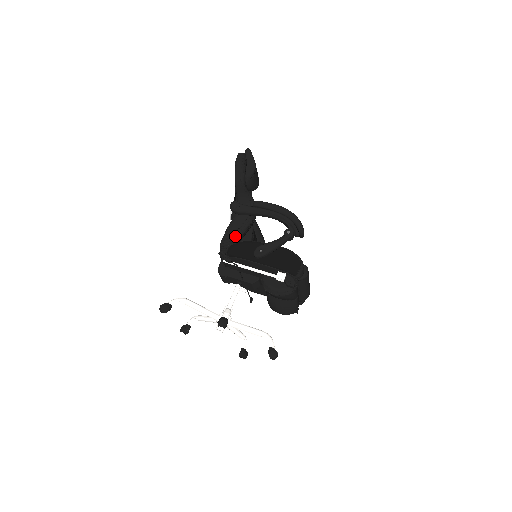
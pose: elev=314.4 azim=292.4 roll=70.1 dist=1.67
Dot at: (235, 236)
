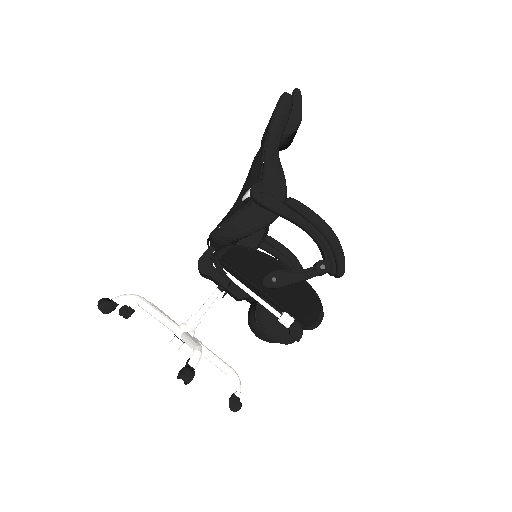
Dot at: (242, 233)
